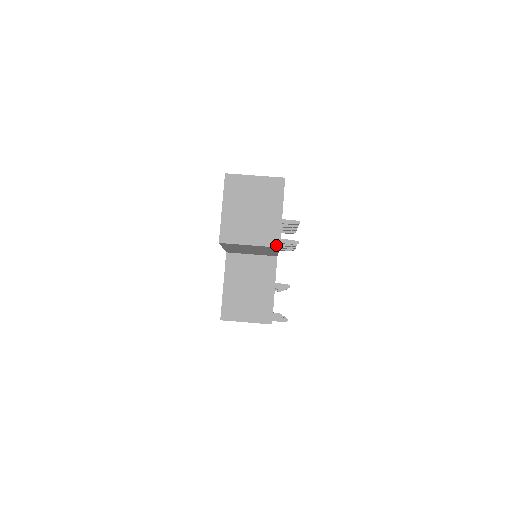
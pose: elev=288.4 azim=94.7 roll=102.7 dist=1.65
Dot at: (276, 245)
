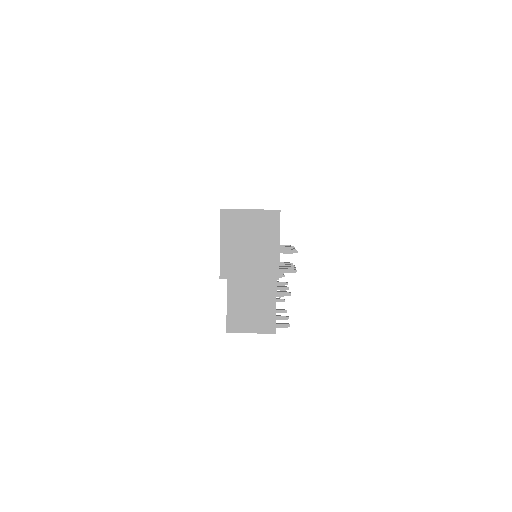
Dot at: (275, 278)
